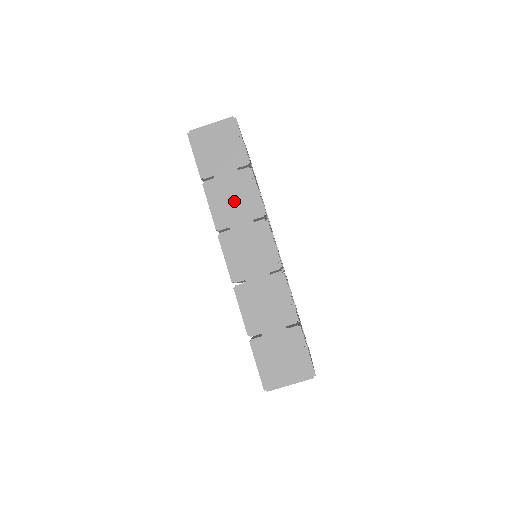
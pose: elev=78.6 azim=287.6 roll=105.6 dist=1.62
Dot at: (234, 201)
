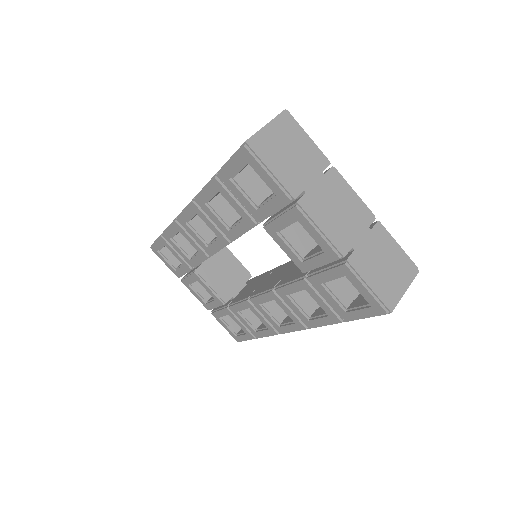
Dot at: occluded
